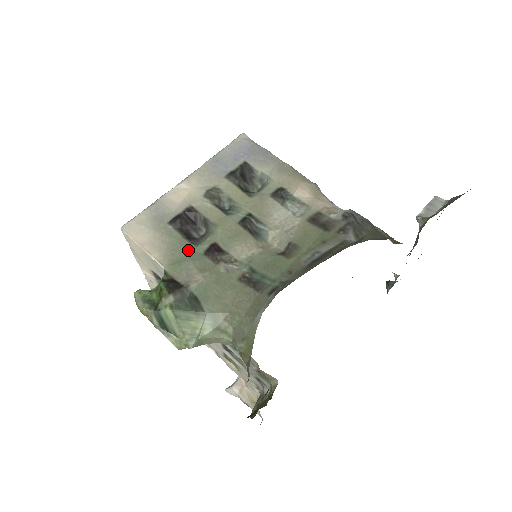
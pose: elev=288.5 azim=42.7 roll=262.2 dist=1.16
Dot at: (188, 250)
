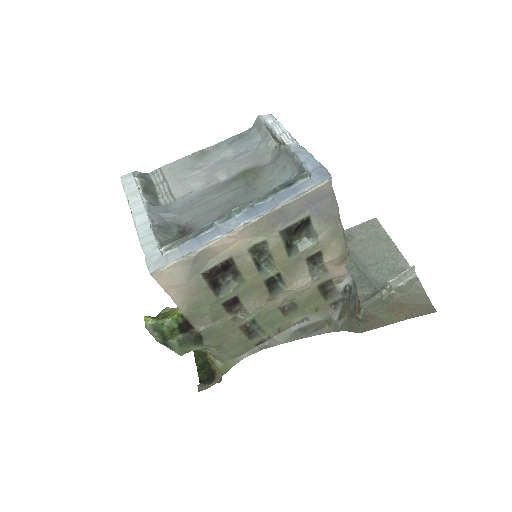
Dot at: (210, 302)
